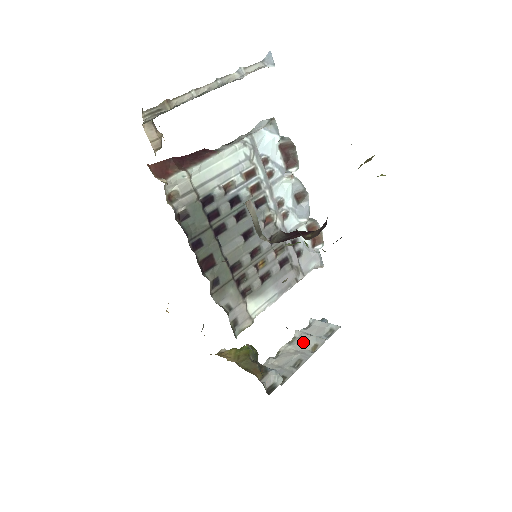
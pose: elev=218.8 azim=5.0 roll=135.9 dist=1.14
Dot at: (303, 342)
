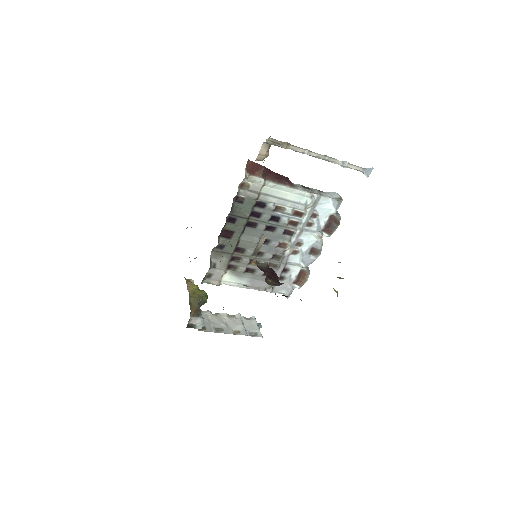
Dot at: (235, 323)
